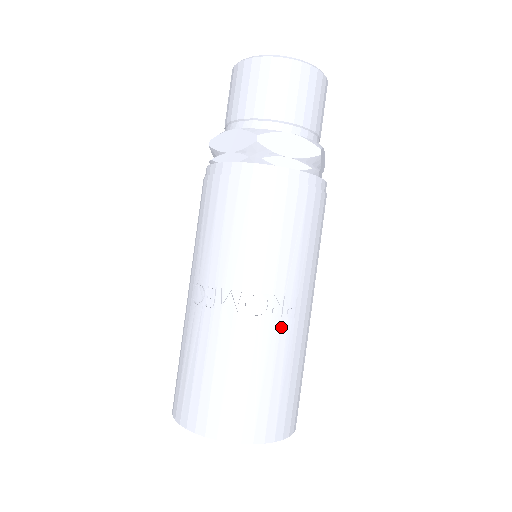
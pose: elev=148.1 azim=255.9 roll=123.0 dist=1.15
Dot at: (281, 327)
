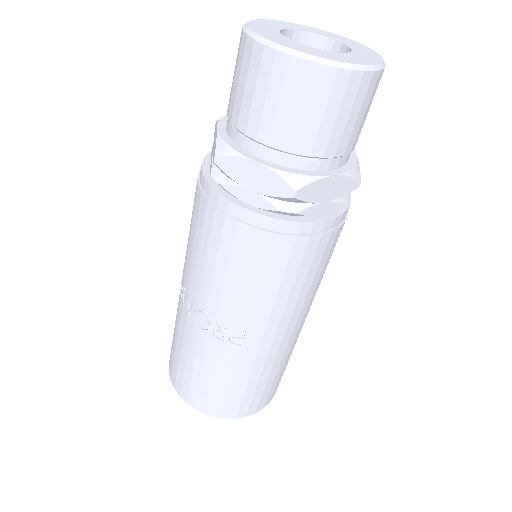
Dot at: (223, 348)
